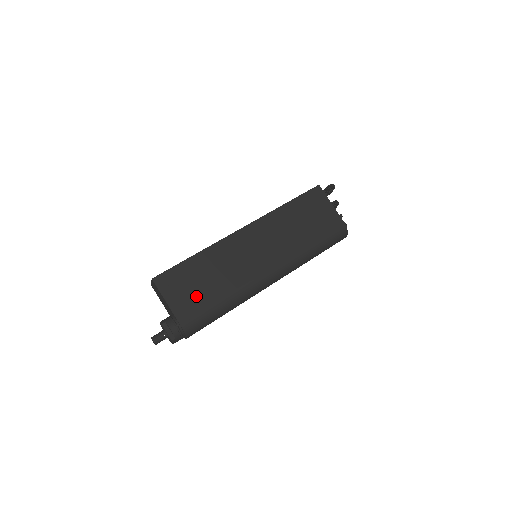
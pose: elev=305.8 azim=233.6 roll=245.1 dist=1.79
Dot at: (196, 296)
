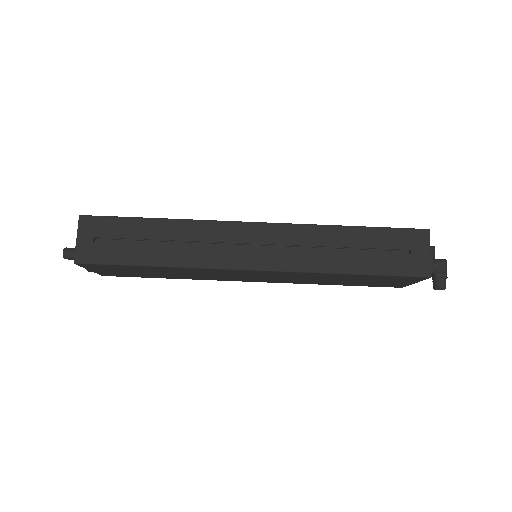
Dot at: (136, 274)
